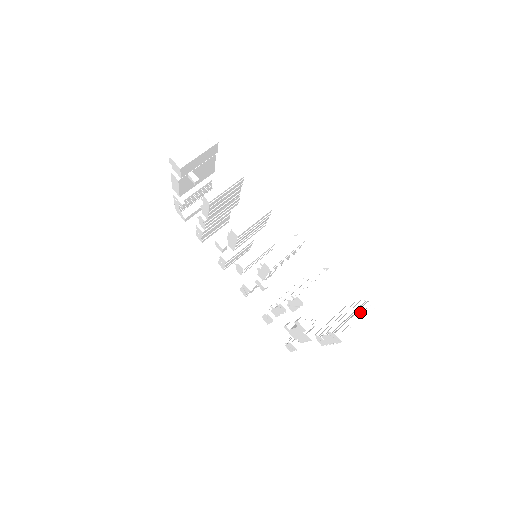
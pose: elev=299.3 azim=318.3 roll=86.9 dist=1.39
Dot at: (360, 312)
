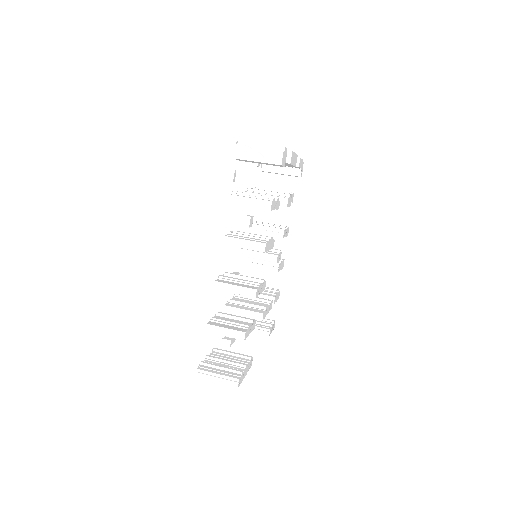
Dot at: (226, 377)
